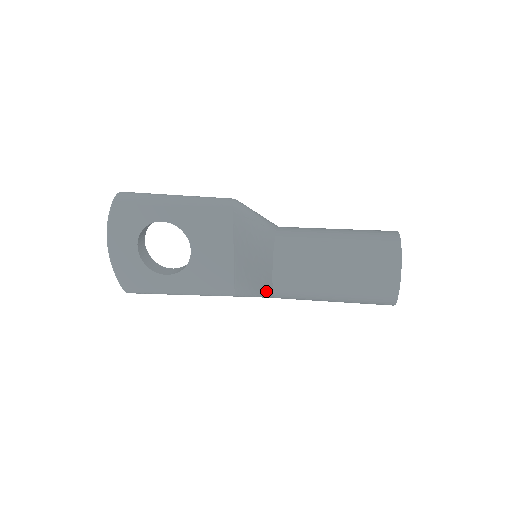
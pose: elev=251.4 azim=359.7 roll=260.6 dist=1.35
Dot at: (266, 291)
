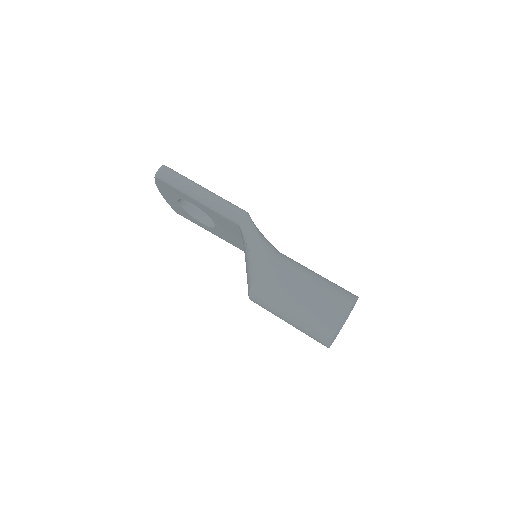
Dot at: occluded
